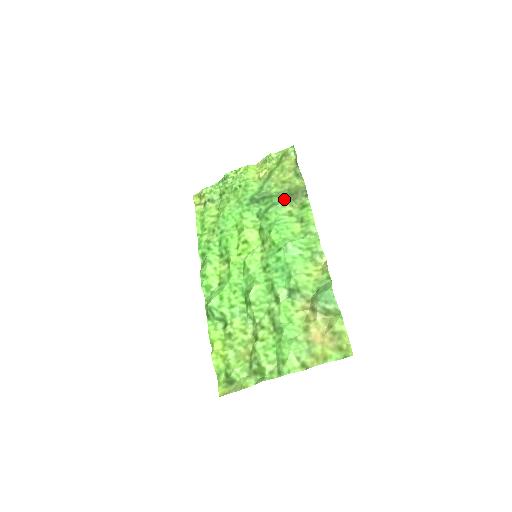
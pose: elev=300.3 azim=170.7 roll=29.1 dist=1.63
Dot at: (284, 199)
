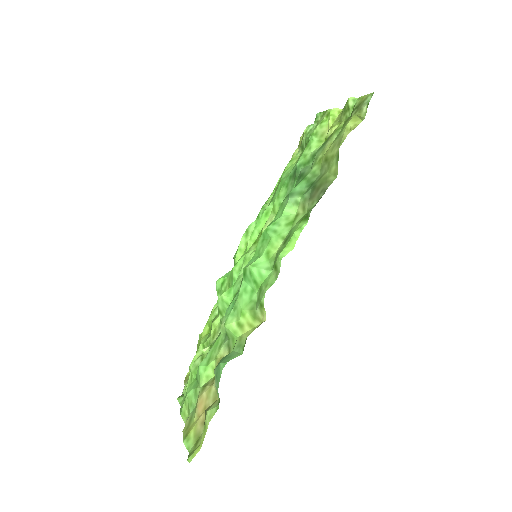
Dot at: (306, 191)
